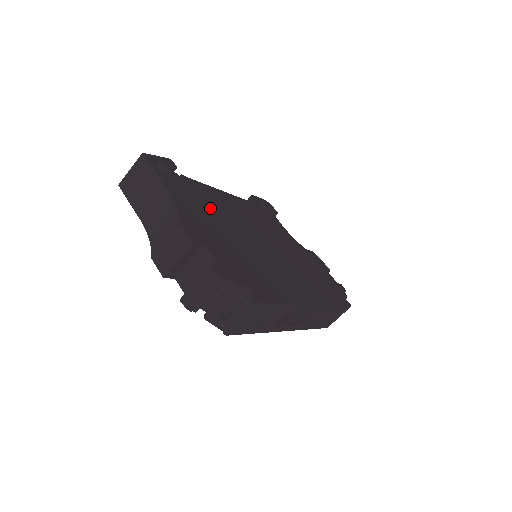
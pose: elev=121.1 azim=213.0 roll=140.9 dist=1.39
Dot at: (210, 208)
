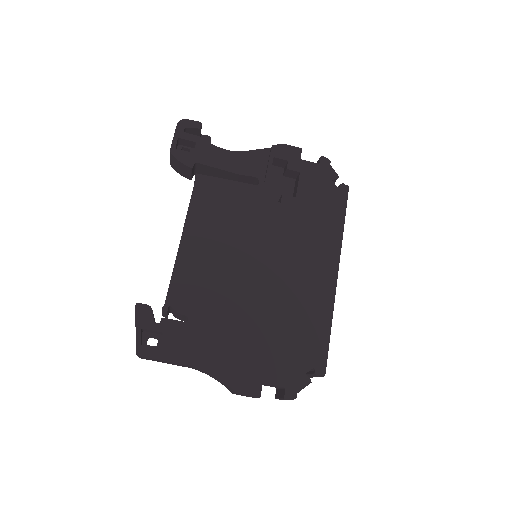
Dot at: (212, 313)
